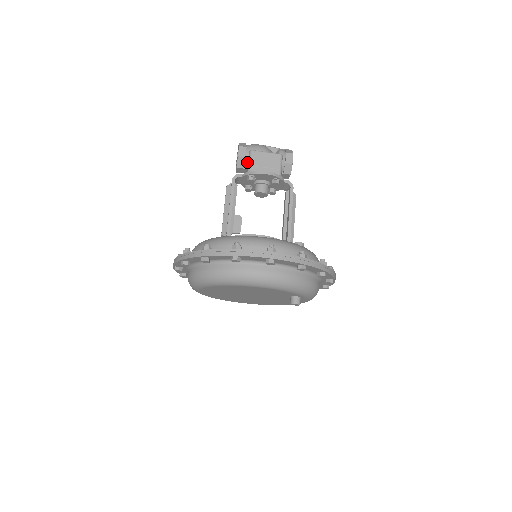
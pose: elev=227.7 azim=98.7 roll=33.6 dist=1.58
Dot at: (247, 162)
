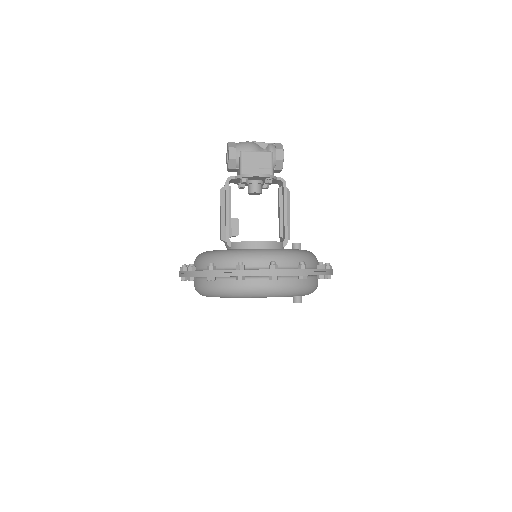
Dot at: (238, 163)
